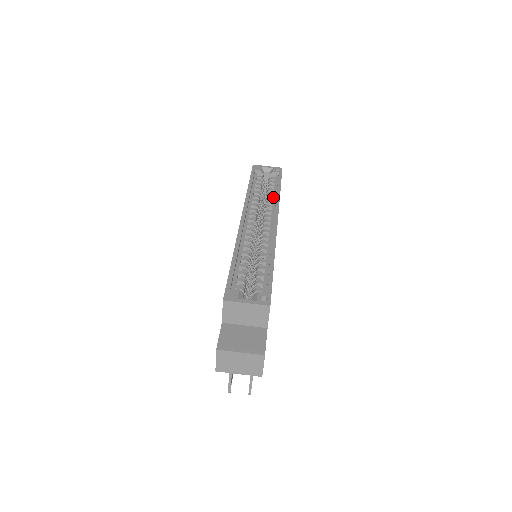
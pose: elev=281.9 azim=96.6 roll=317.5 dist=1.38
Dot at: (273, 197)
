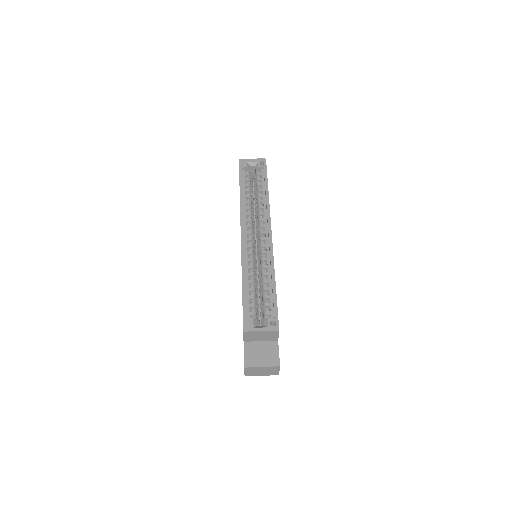
Dot at: (263, 200)
